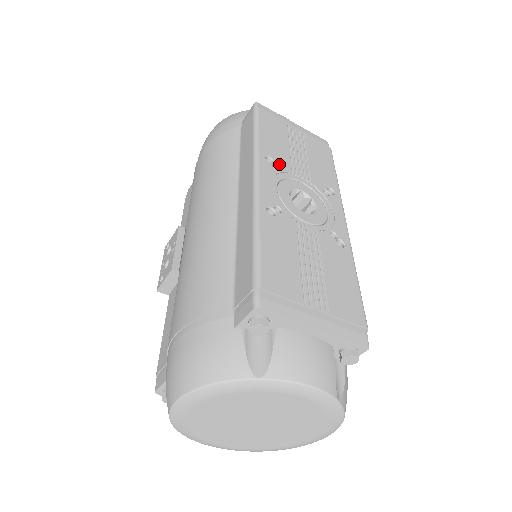
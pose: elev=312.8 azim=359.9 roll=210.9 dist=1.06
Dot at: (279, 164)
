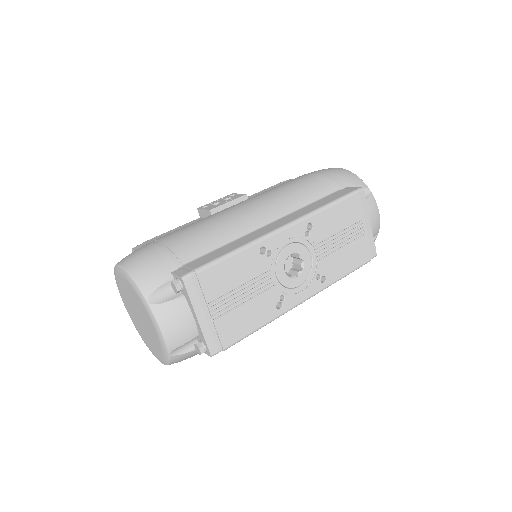
Dot at: (313, 234)
